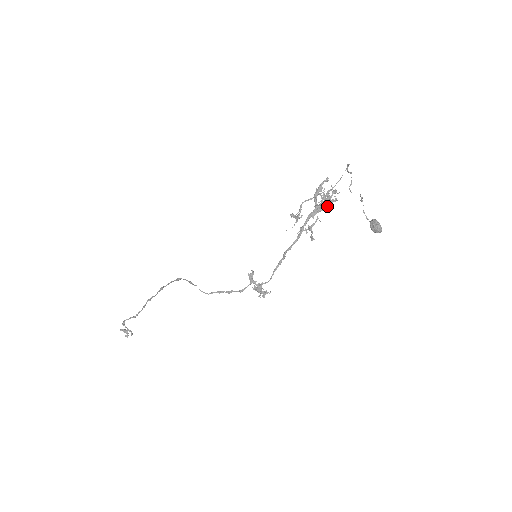
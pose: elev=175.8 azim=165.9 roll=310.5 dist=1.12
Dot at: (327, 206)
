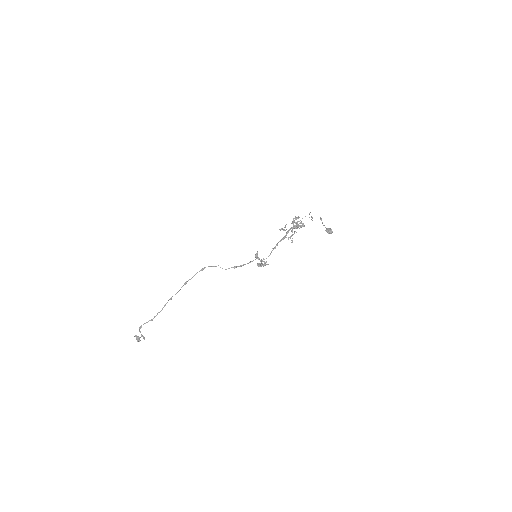
Dot at: (300, 226)
